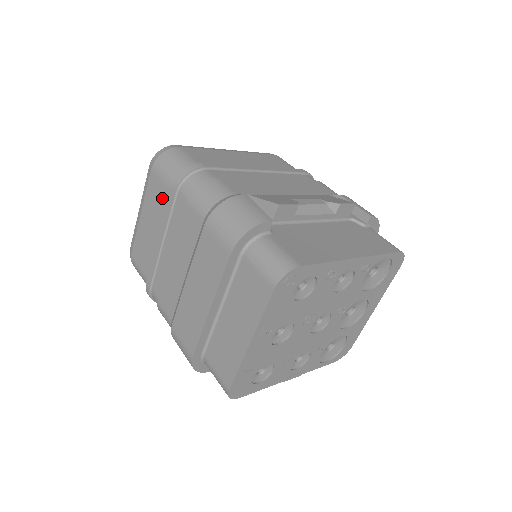
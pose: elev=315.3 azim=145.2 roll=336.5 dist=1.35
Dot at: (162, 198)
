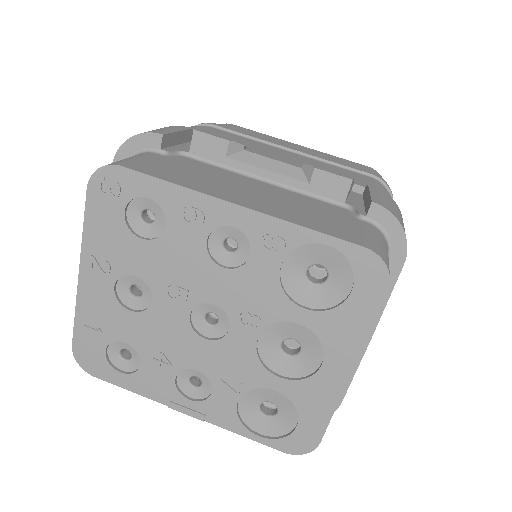
Dot at: occluded
